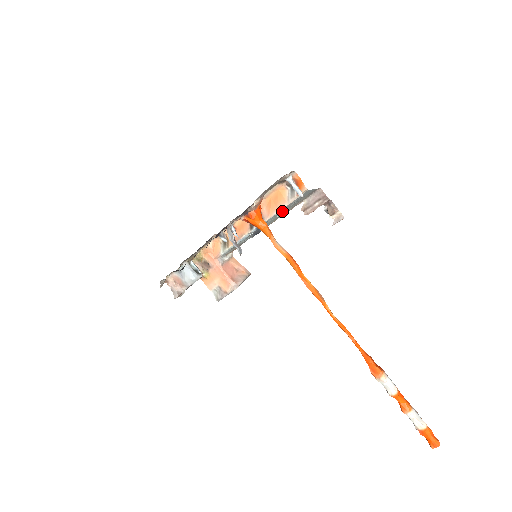
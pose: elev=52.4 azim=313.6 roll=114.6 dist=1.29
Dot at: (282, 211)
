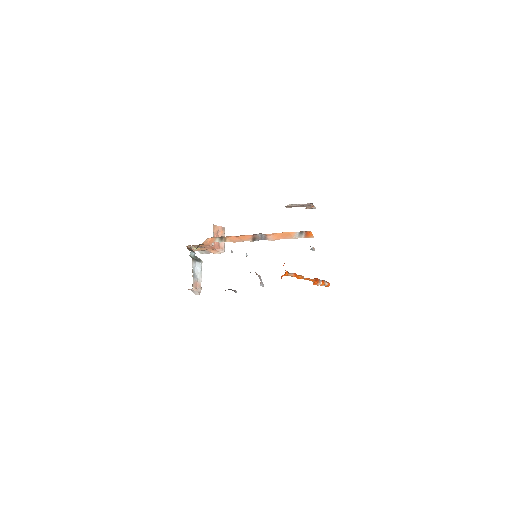
Dot at: occluded
